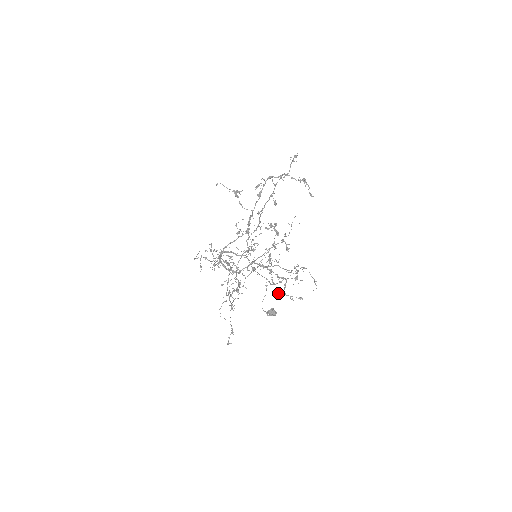
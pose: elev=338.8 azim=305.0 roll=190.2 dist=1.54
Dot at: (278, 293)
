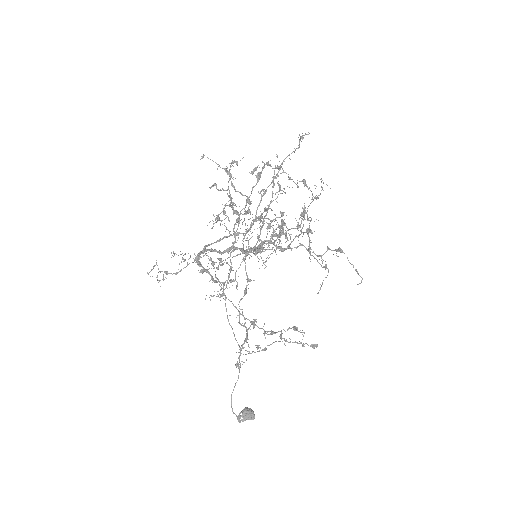
Dot at: occluded
